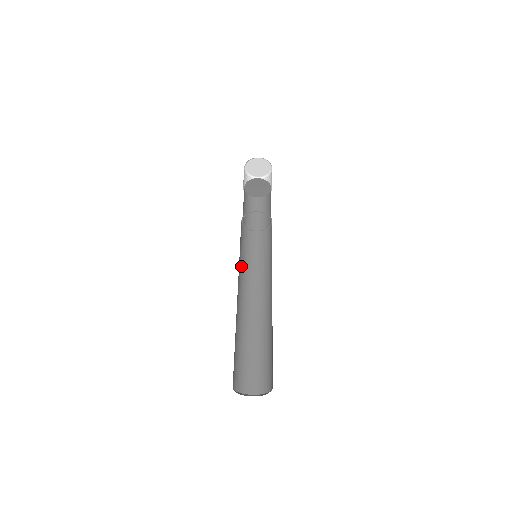
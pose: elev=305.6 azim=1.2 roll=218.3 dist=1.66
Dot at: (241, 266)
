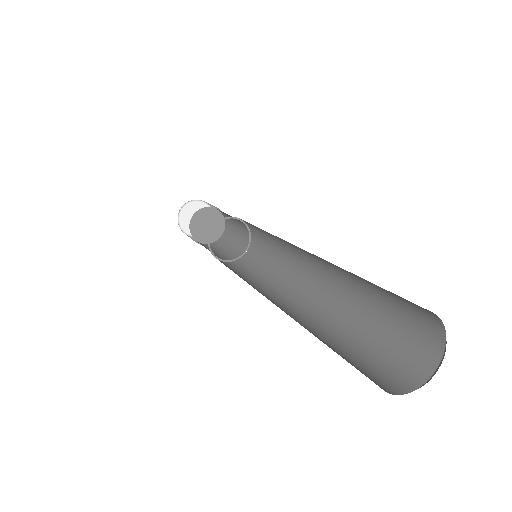
Dot at: occluded
